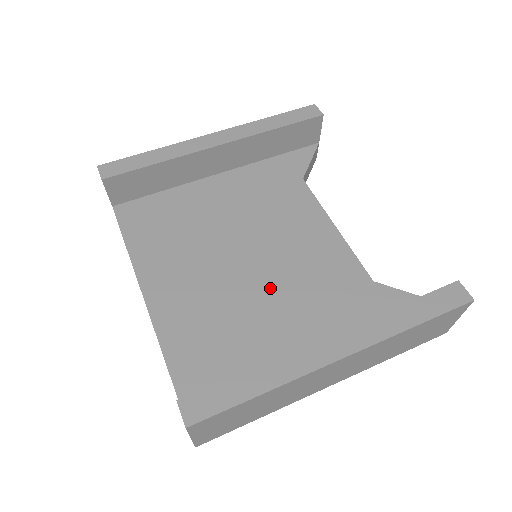
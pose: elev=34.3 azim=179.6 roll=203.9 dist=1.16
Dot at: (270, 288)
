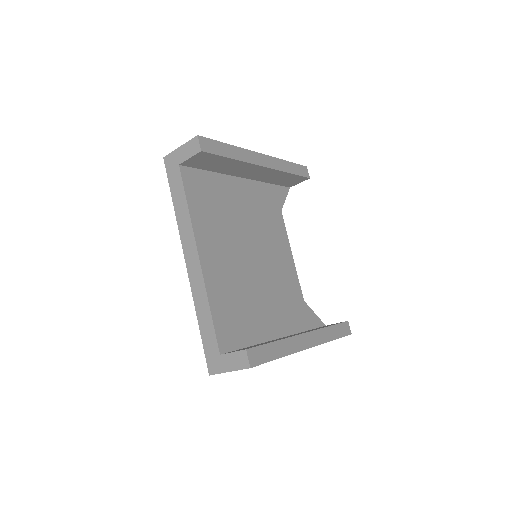
Dot at: (263, 283)
